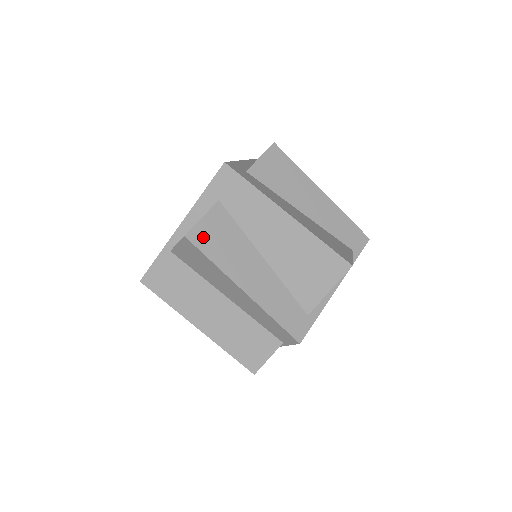
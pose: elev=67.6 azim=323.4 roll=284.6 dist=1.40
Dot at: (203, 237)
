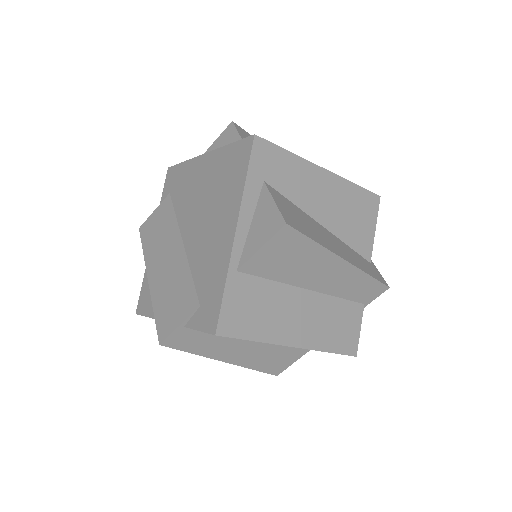
Dot at: (292, 220)
